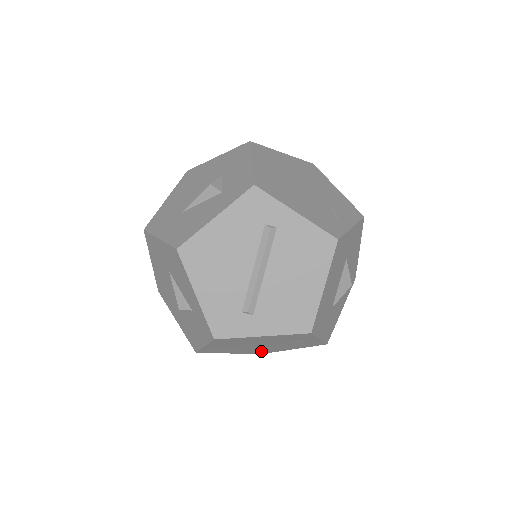
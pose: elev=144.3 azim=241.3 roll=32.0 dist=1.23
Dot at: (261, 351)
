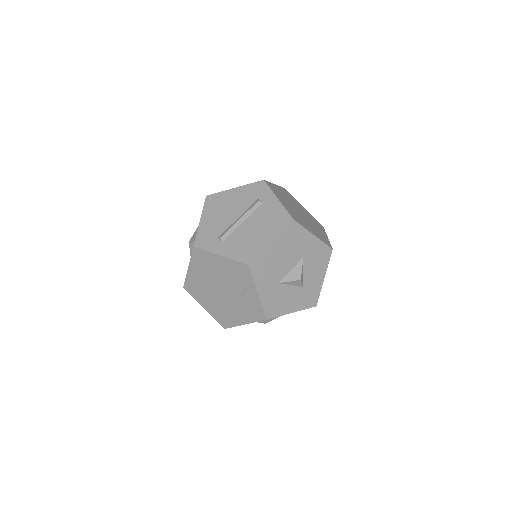
Dot at: (224, 316)
